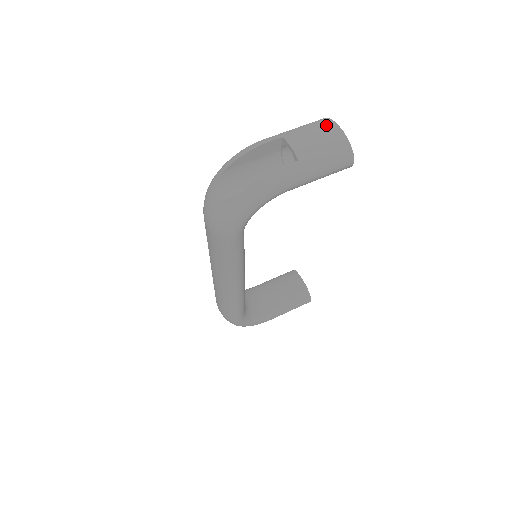
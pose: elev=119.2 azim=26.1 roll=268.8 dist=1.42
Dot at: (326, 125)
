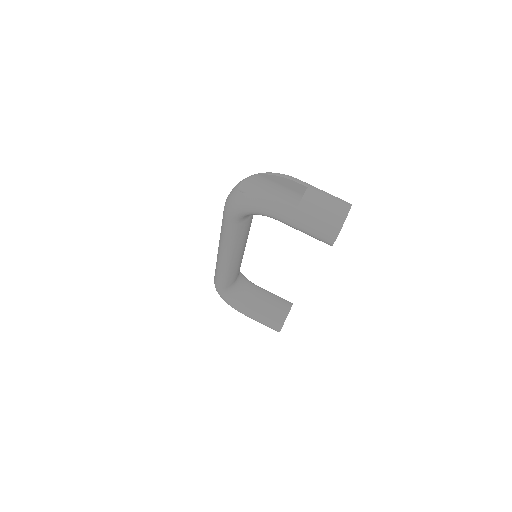
Dot at: (342, 206)
